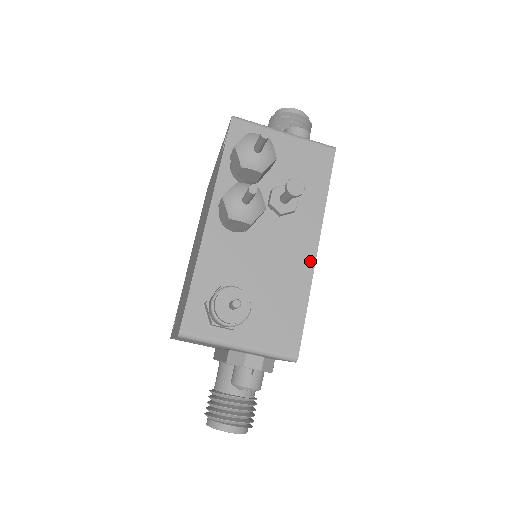
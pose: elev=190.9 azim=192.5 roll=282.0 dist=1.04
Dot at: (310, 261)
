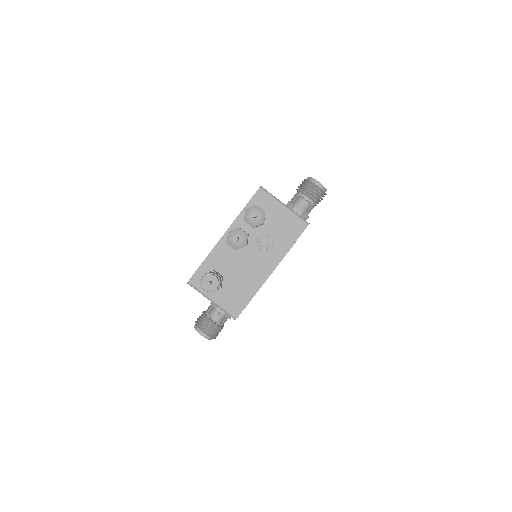
Dot at: (265, 277)
